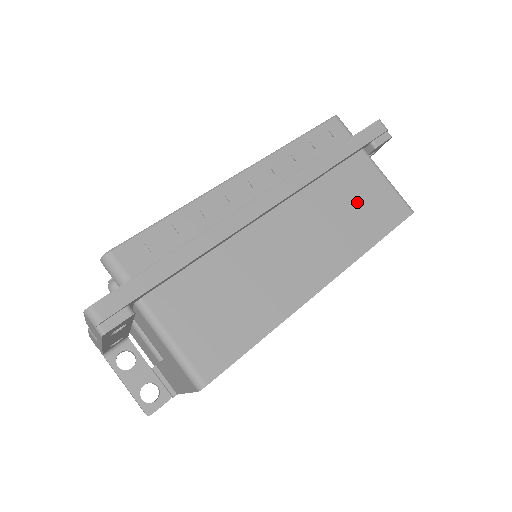
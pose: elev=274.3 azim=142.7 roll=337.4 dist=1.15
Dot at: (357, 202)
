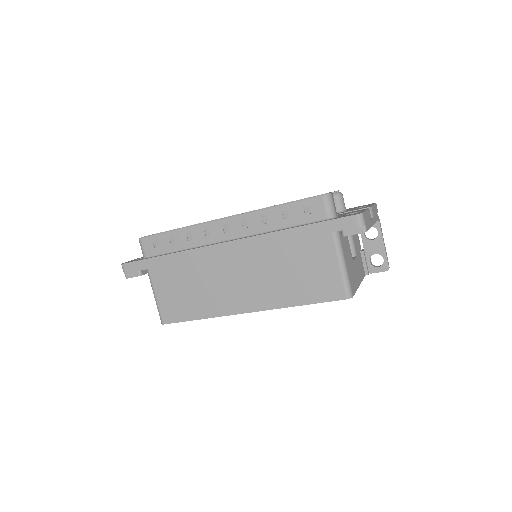
Dot at: (302, 271)
